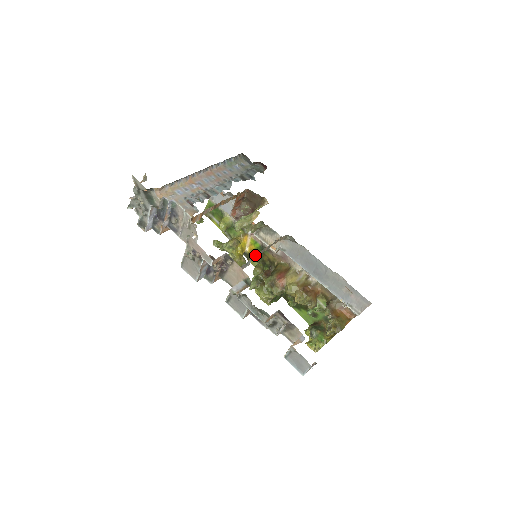
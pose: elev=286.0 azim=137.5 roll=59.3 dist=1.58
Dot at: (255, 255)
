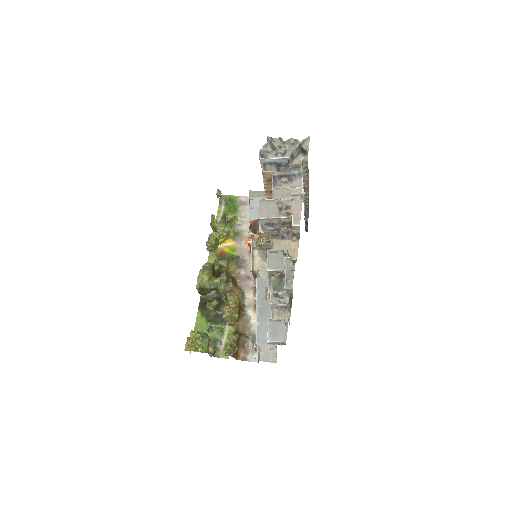
Dot at: occluded
